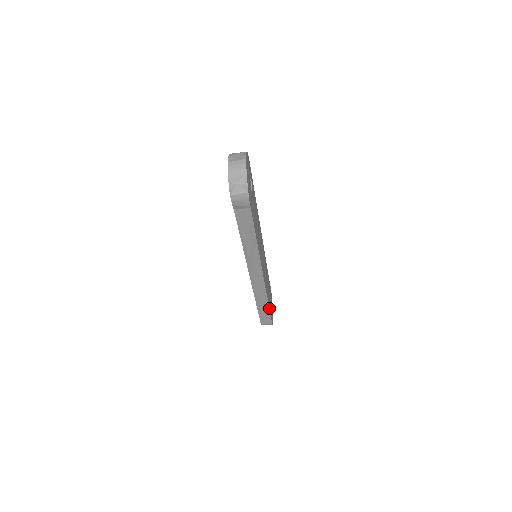
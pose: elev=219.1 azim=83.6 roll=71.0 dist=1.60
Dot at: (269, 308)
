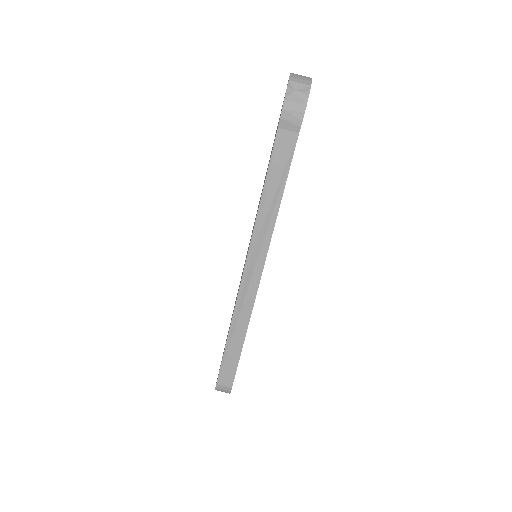
Dot at: (241, 350)
